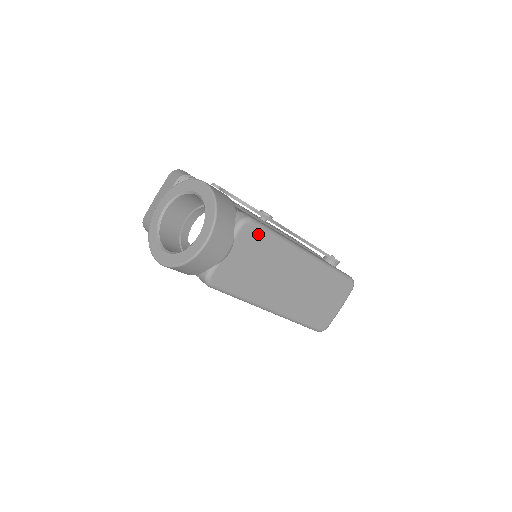
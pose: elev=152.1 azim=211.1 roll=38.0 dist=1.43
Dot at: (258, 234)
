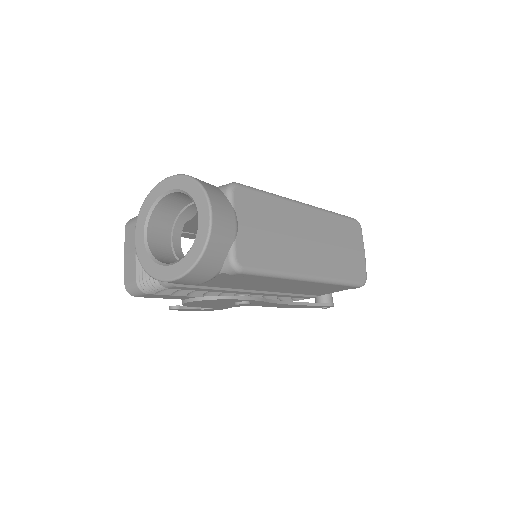
Dot at: (251, 196)
